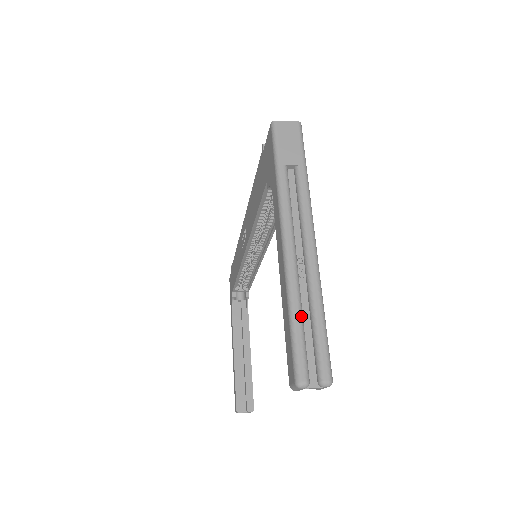
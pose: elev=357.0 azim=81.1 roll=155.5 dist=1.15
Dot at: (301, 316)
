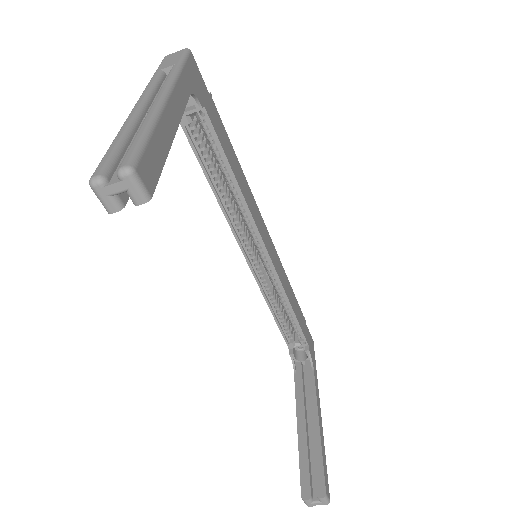
Dot at: (123, 137)
